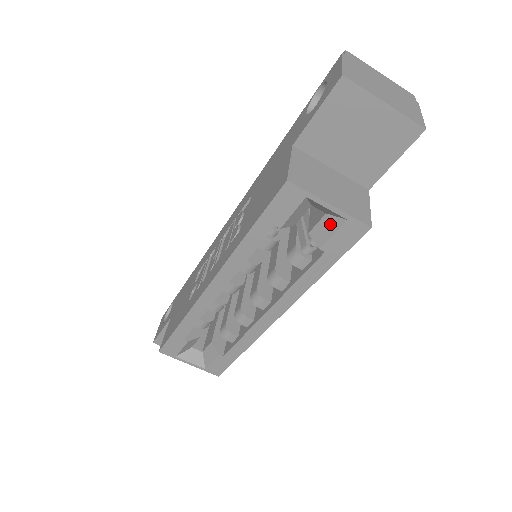
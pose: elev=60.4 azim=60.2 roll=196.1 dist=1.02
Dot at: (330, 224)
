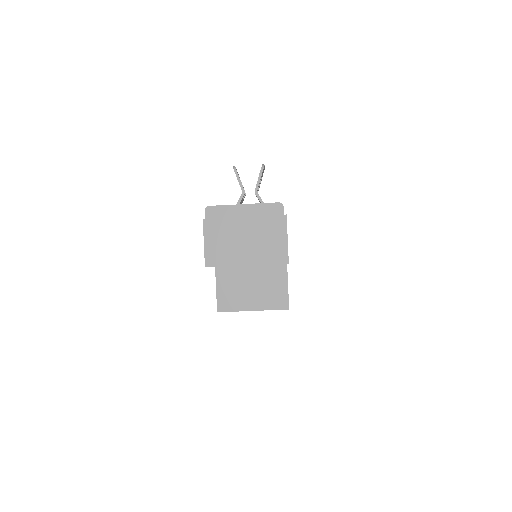
Dot at: occluded
